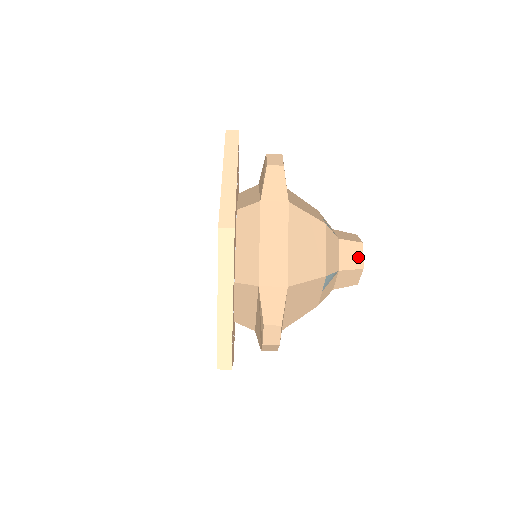
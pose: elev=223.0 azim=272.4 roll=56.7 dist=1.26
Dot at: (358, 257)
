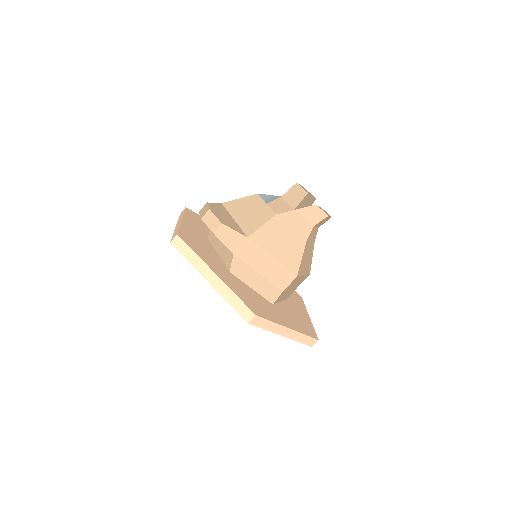
Dot at: occluded
